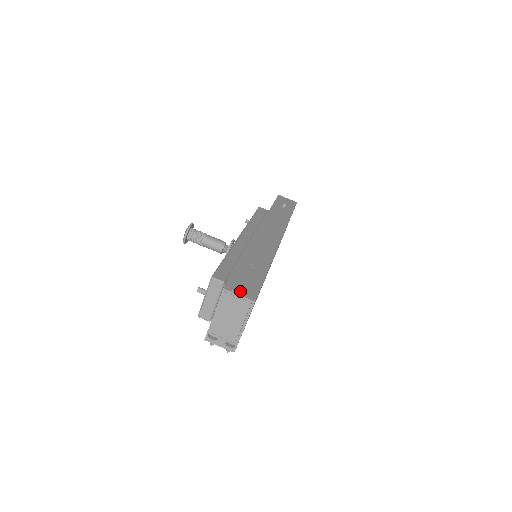
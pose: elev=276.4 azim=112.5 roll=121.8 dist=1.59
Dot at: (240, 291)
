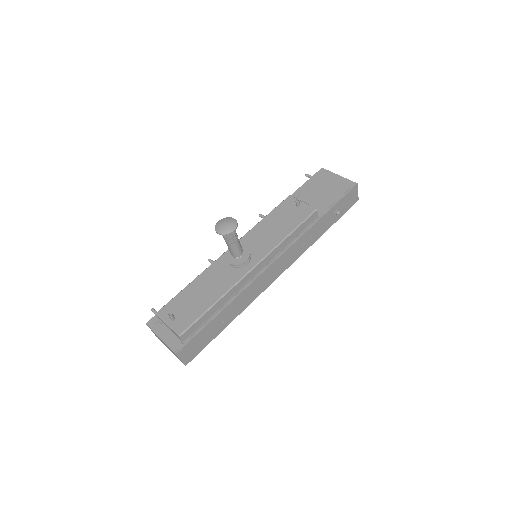
Dot at: (185, 356)
